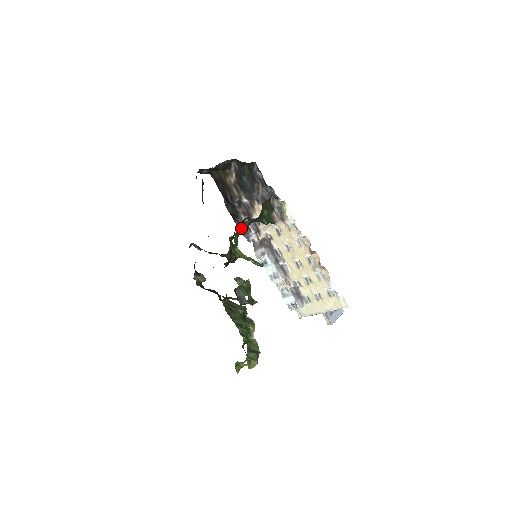
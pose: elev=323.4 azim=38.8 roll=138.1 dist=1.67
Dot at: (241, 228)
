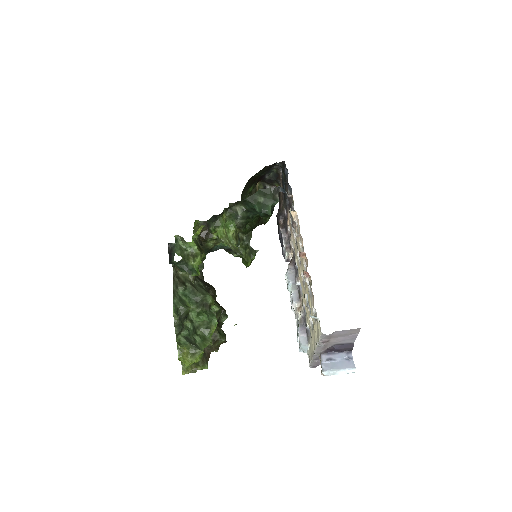
Dot at: (233, 212)
